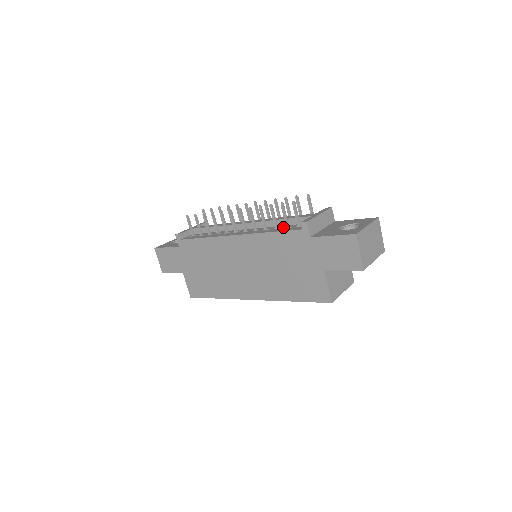
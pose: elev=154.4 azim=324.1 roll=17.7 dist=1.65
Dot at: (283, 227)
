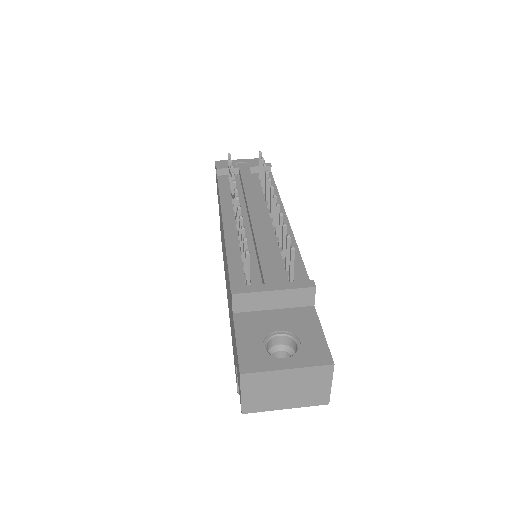
Dot at: occluded
